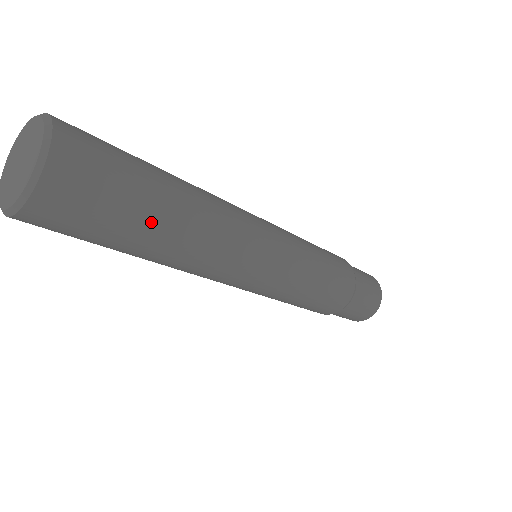
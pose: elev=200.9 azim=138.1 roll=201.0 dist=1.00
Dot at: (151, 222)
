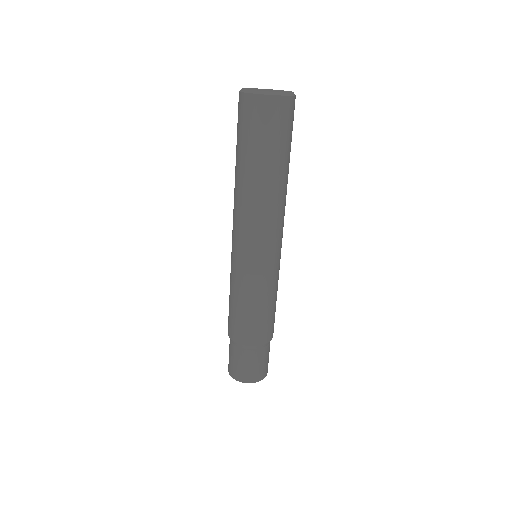
Dot at: occluded
